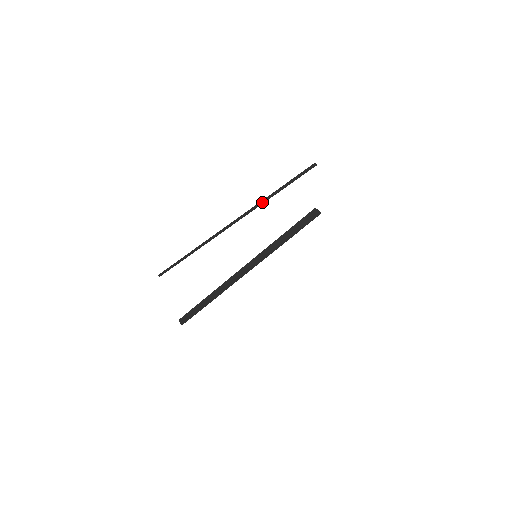
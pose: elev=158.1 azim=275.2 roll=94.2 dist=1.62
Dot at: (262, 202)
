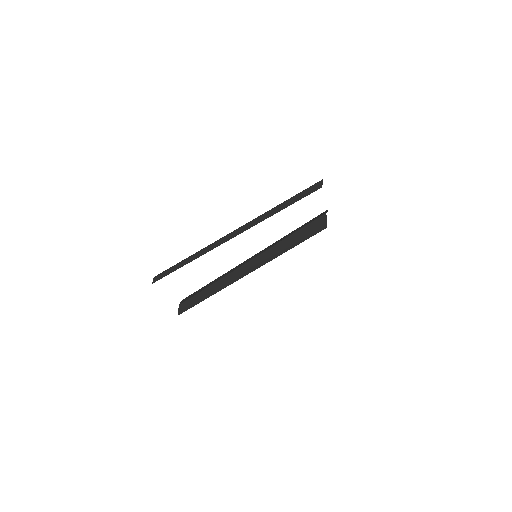
Dot at: (256, 222)
